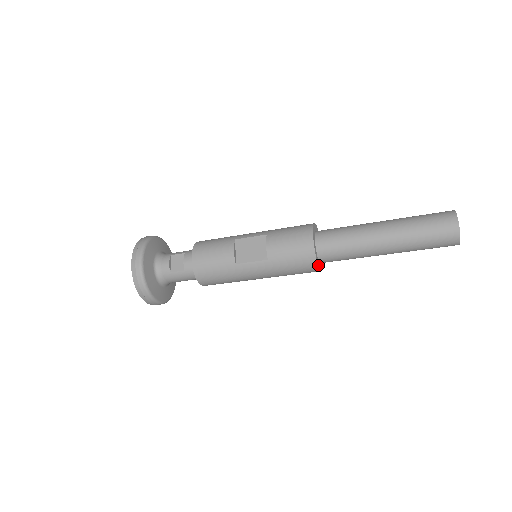
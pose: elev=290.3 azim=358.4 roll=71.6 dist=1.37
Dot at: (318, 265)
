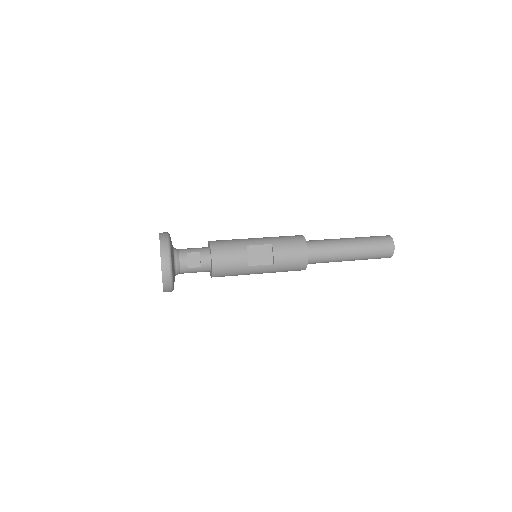
Dot at: (305, 268)
